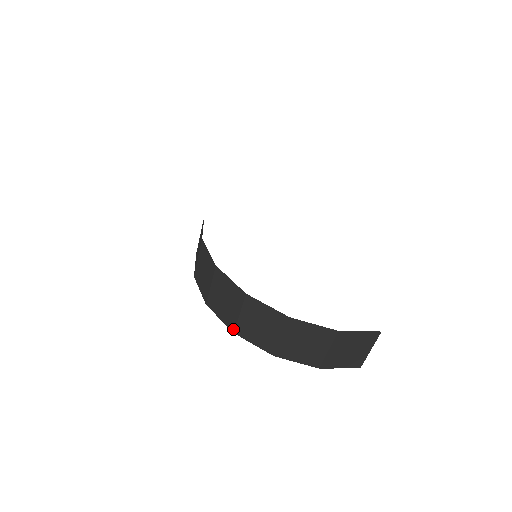
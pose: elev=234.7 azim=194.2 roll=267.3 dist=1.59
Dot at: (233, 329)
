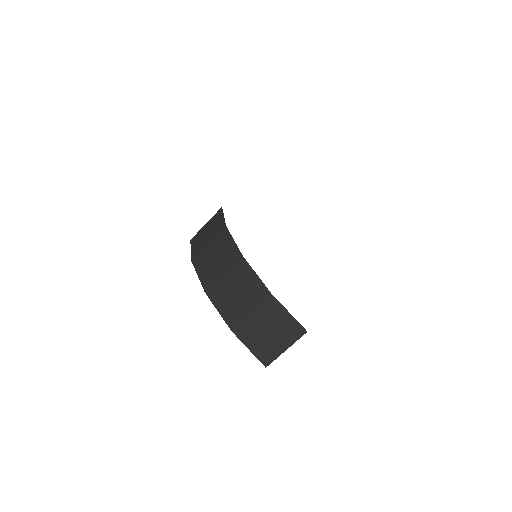
Dot at: (194, 257)
